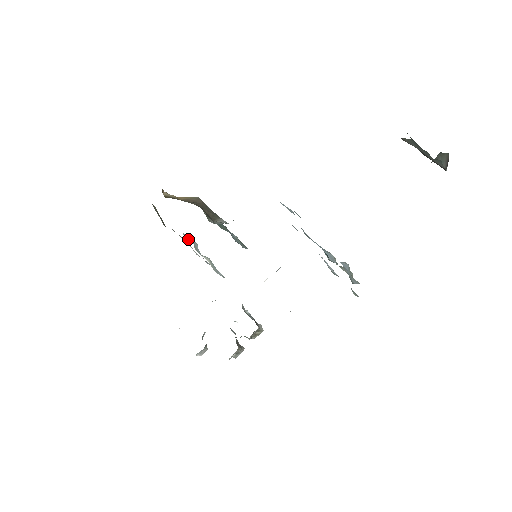
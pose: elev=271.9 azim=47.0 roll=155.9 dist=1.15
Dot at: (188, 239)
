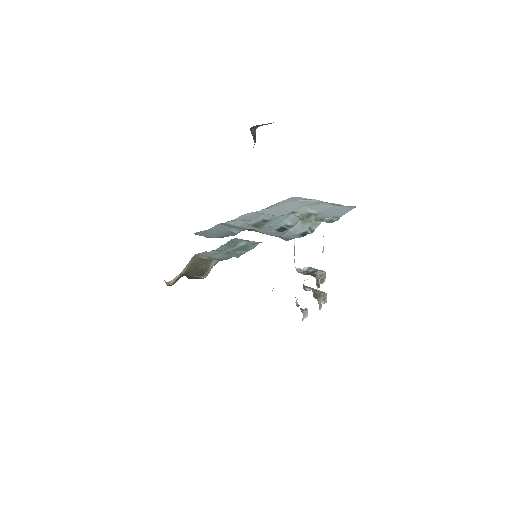
Dot at: occluded
